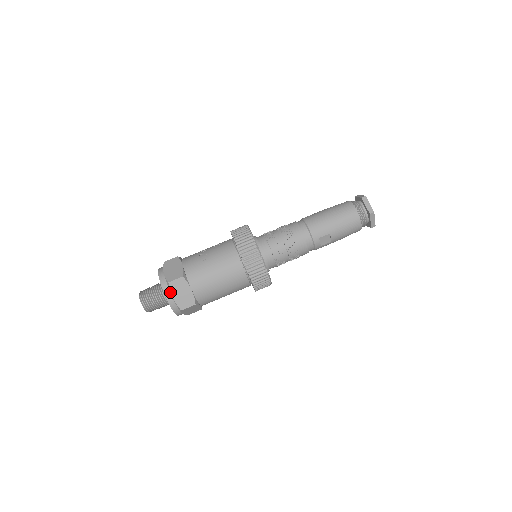
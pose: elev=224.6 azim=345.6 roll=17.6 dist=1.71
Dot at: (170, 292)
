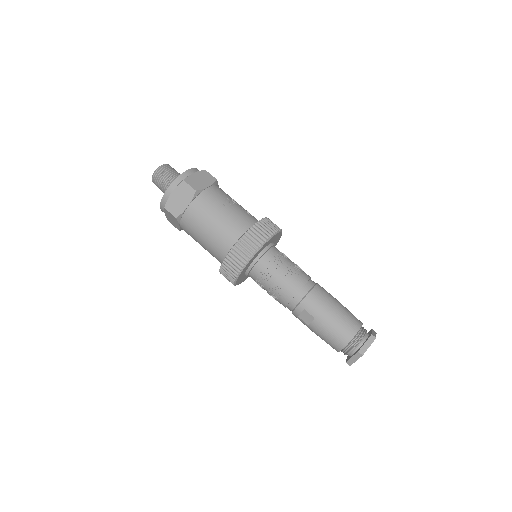
Dot at: (176, 187)
